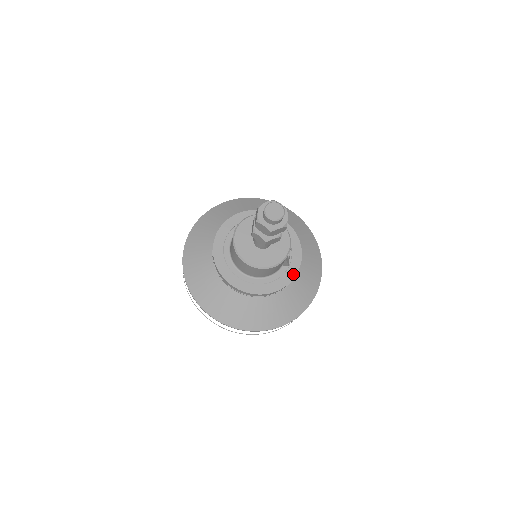
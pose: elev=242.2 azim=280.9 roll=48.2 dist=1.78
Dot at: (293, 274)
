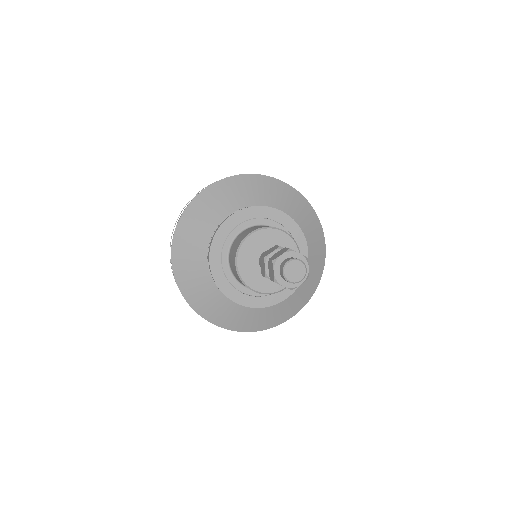
Dot at: (266, 304)
